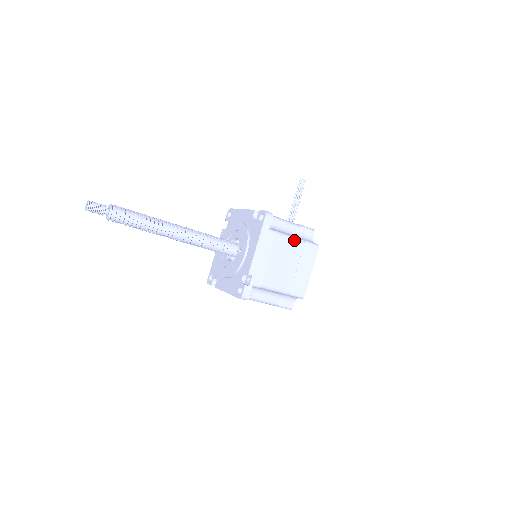
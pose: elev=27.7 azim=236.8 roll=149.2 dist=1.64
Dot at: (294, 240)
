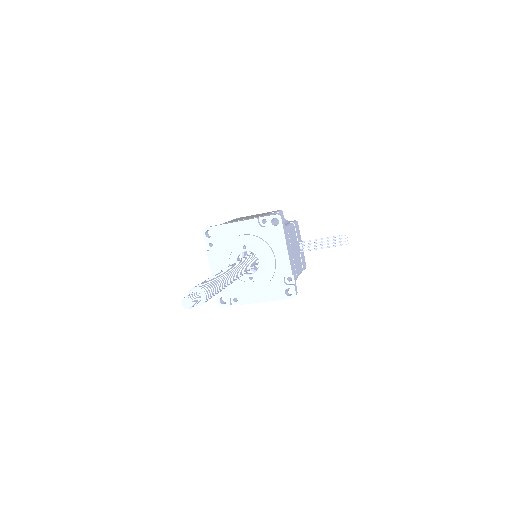
Dot at: occluded
